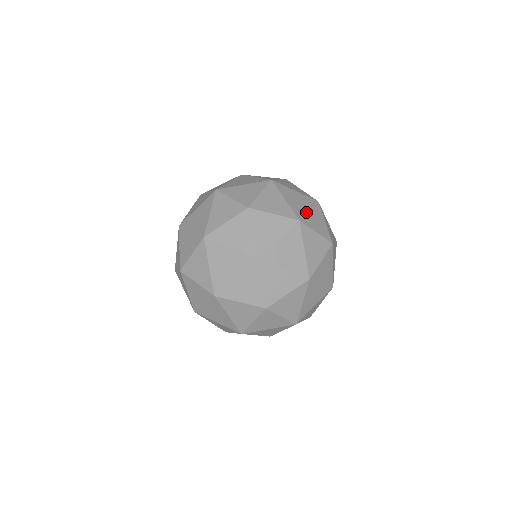
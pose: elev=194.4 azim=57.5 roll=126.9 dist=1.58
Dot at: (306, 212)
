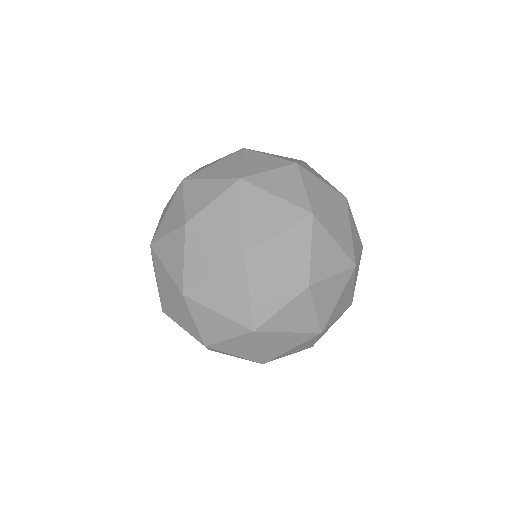
Dot at: (249, 304)
